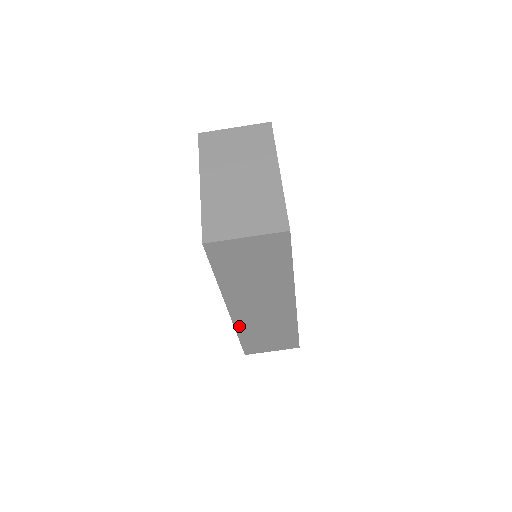
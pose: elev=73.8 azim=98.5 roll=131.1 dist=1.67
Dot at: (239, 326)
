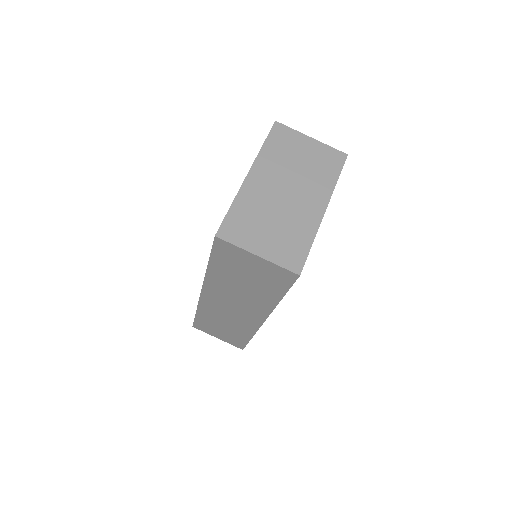
Dot at: (202, 306)
